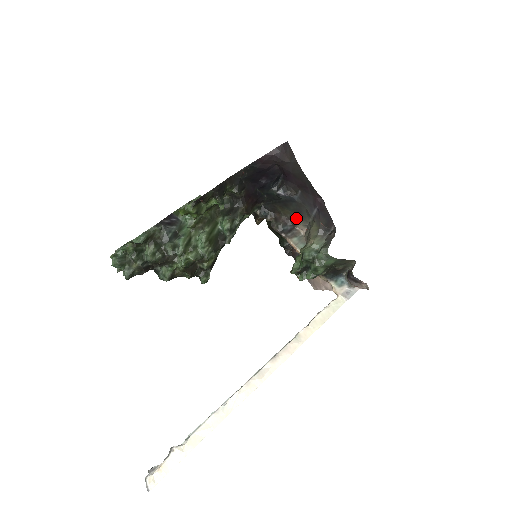
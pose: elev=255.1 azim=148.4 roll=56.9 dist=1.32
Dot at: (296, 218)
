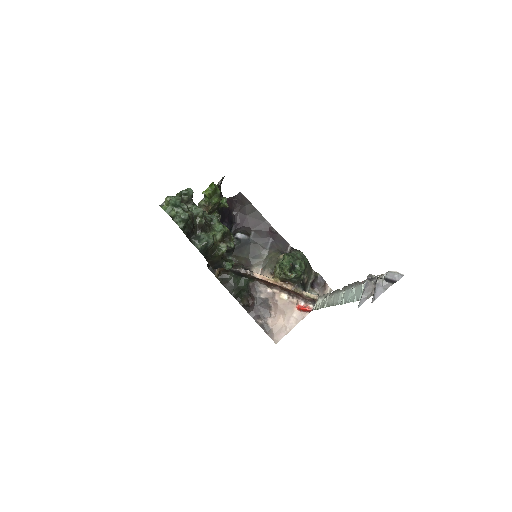
Dot at: (250, 263)
